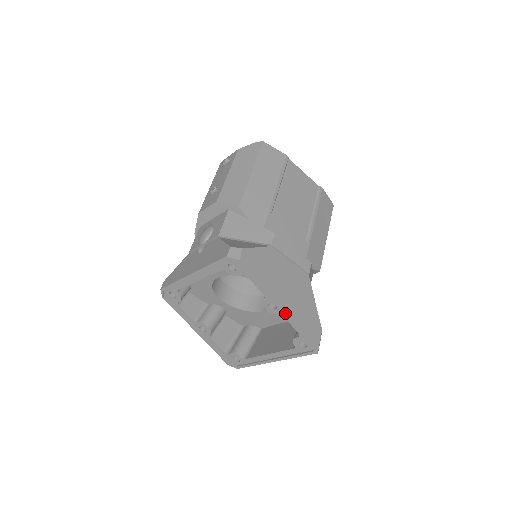
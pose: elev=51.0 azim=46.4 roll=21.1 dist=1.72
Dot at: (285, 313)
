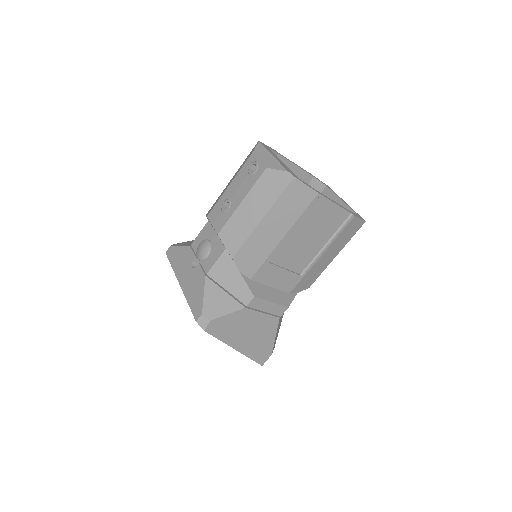
Dot at: (239, 350)
